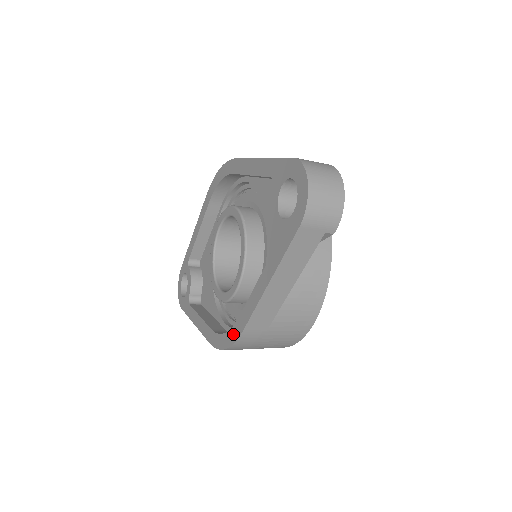
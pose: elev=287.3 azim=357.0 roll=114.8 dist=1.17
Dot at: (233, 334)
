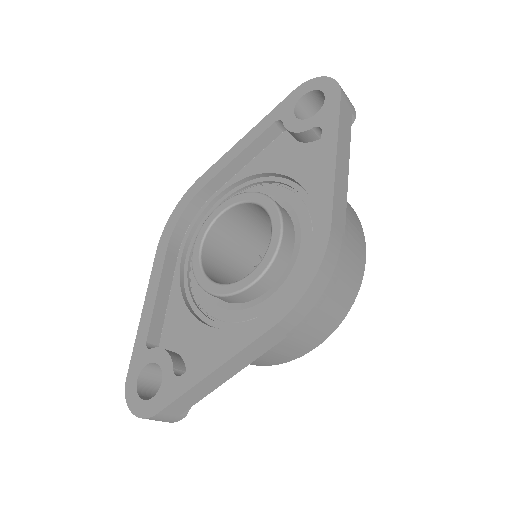
Dot at: (316, 248)
